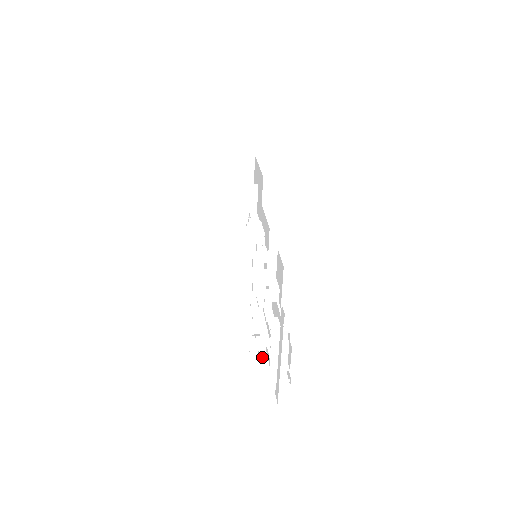
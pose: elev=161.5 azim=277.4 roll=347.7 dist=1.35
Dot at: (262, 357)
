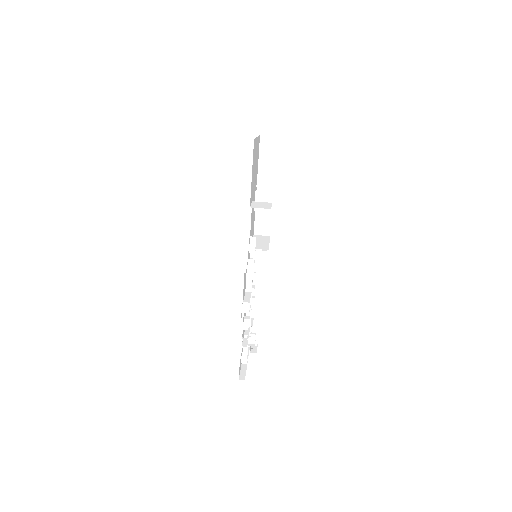
Dot at: occluded
